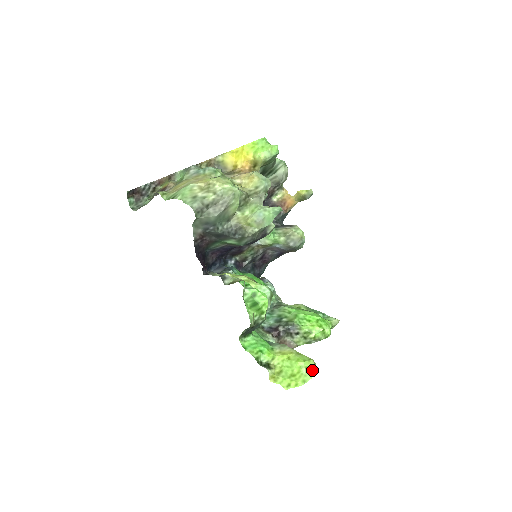
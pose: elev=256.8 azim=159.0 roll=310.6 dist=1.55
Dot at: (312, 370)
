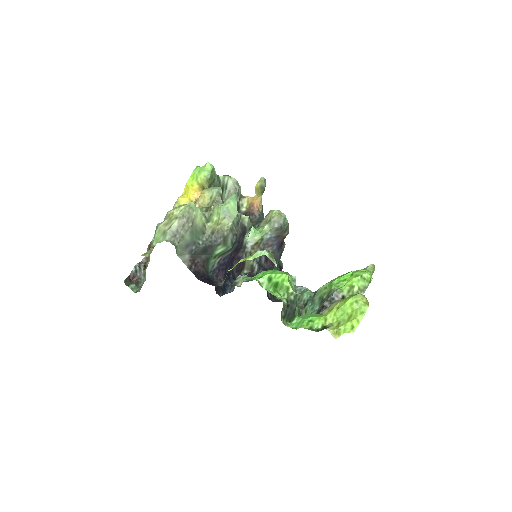
Dot at: (364, 301)
